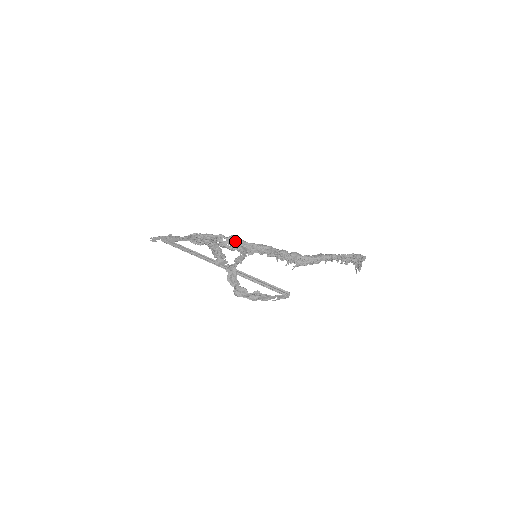
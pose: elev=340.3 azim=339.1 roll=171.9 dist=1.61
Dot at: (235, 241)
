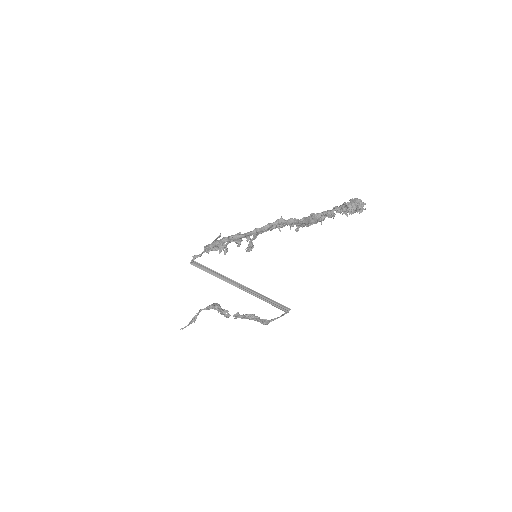
Dot at: (235, 240)
